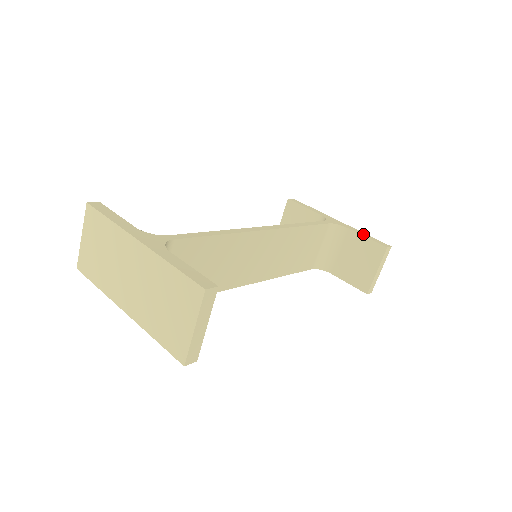
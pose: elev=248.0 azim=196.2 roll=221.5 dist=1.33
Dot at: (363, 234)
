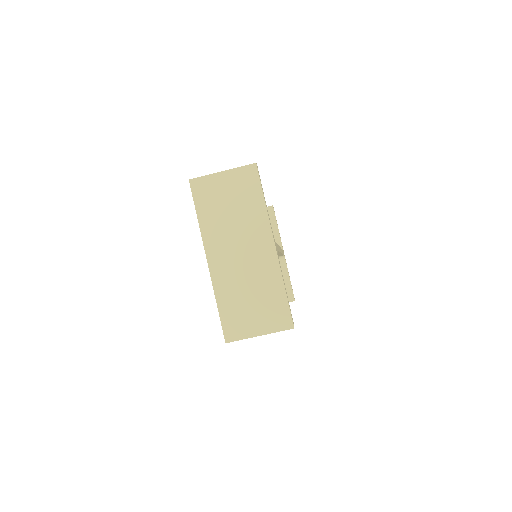
Dot at: occluded
